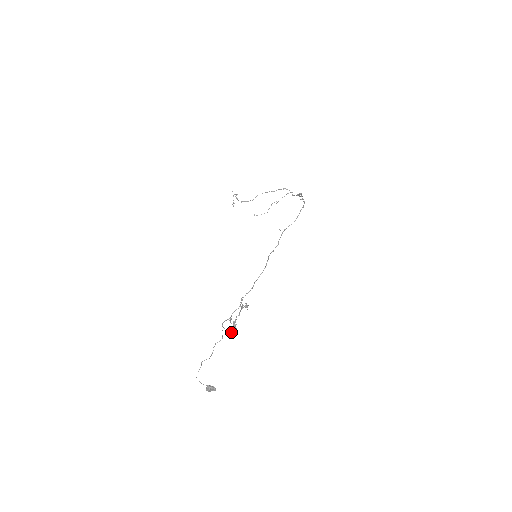
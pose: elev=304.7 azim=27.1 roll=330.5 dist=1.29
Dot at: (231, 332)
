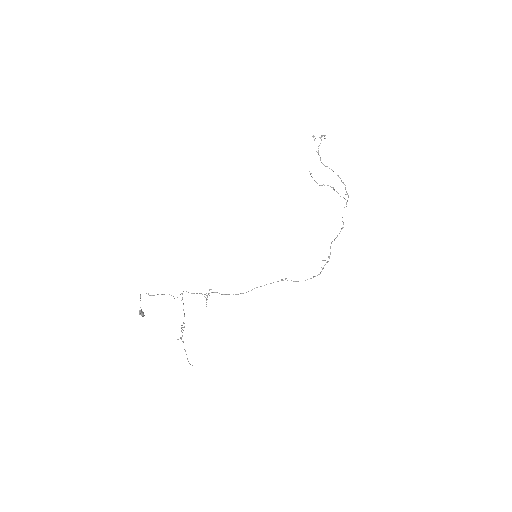
Dot at: (183, 303)
